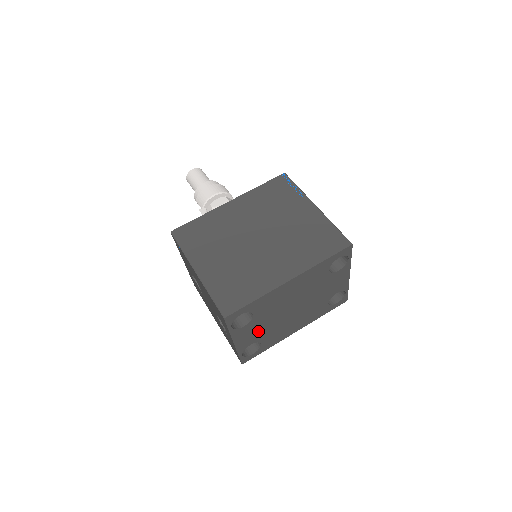
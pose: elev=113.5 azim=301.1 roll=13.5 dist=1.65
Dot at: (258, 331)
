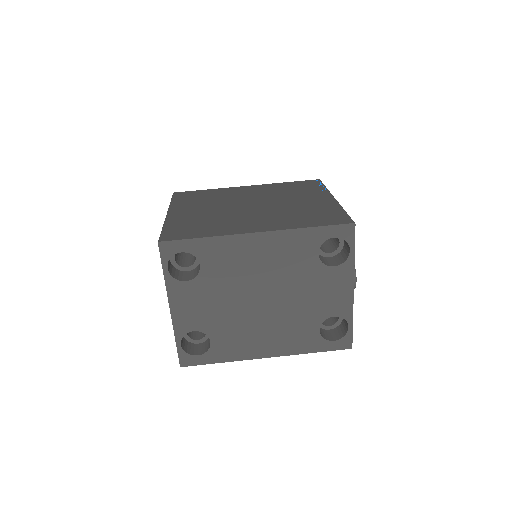
Dot at: (207, 309)
